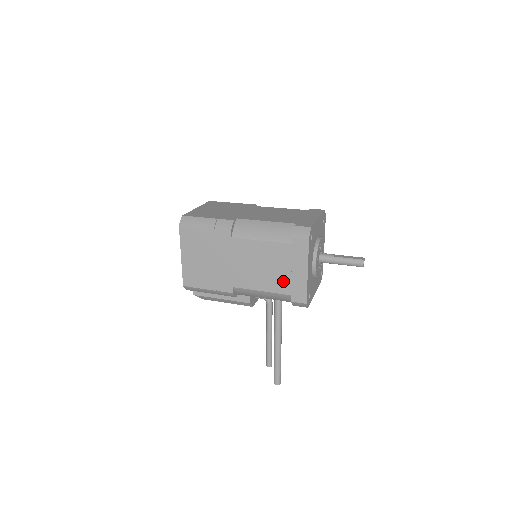
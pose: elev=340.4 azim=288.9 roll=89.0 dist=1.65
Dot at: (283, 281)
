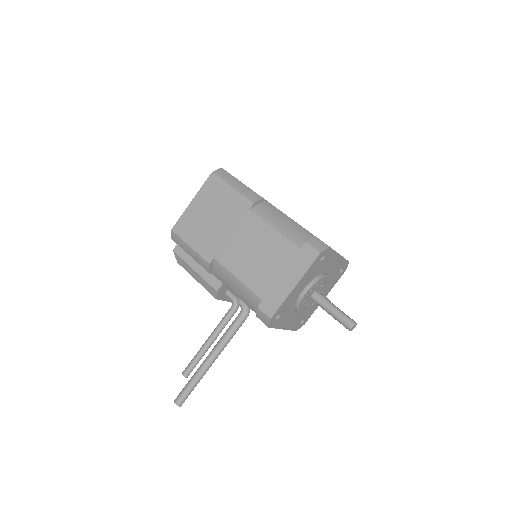
Dot at: (265, 281)
